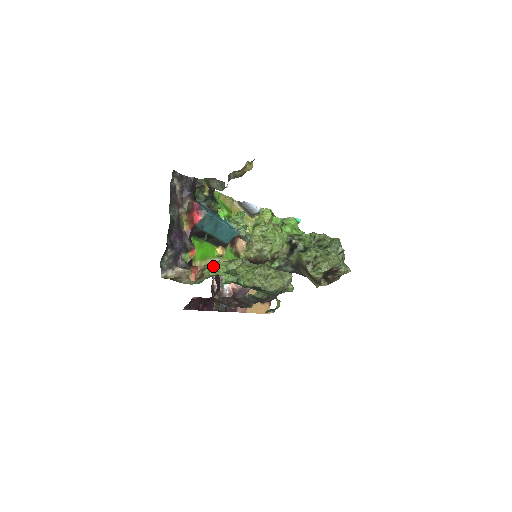
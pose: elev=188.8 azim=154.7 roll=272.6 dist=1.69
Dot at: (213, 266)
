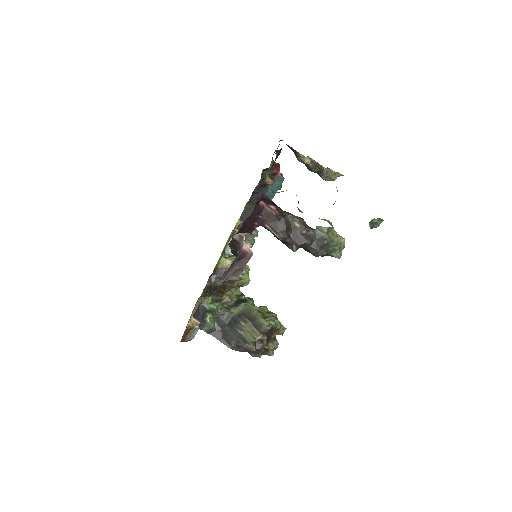
Dot at: occluded
